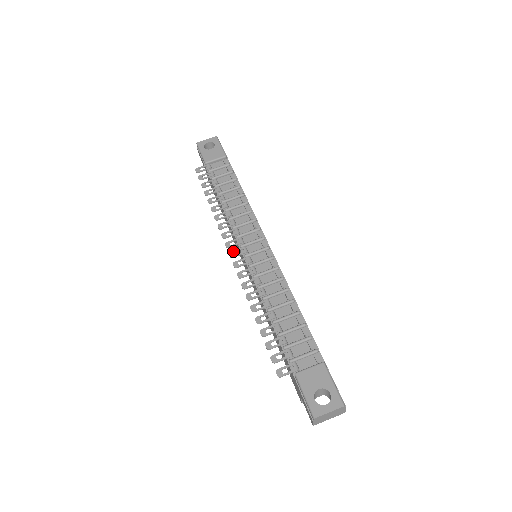
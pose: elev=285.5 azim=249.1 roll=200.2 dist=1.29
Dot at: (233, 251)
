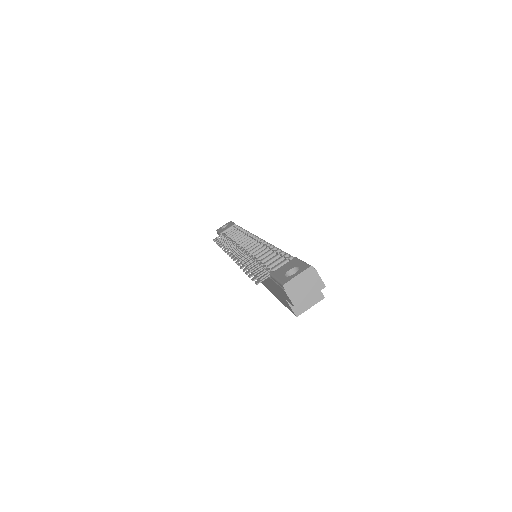
Dot at: (232, 253)
